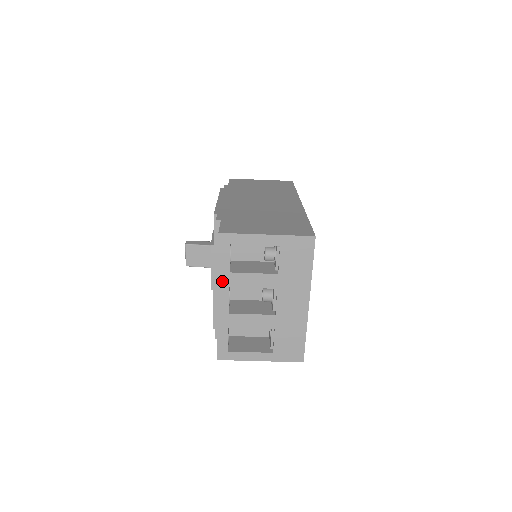
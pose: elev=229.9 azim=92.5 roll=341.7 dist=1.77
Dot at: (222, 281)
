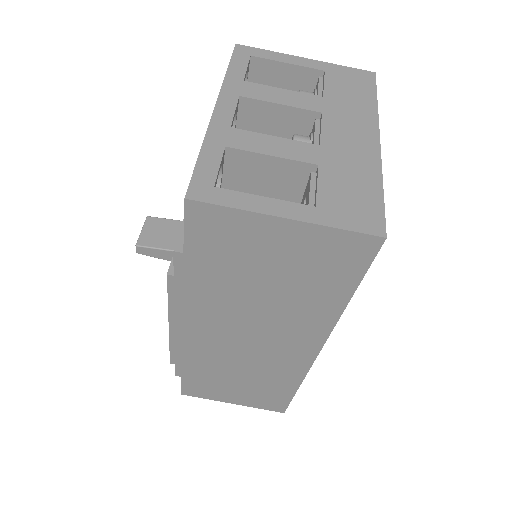
Dot at: (229, 87)
